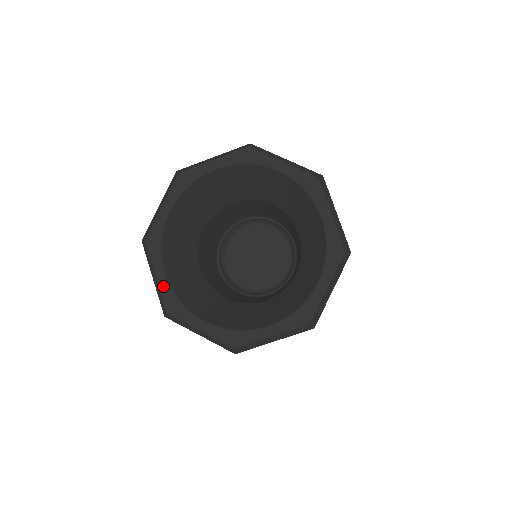
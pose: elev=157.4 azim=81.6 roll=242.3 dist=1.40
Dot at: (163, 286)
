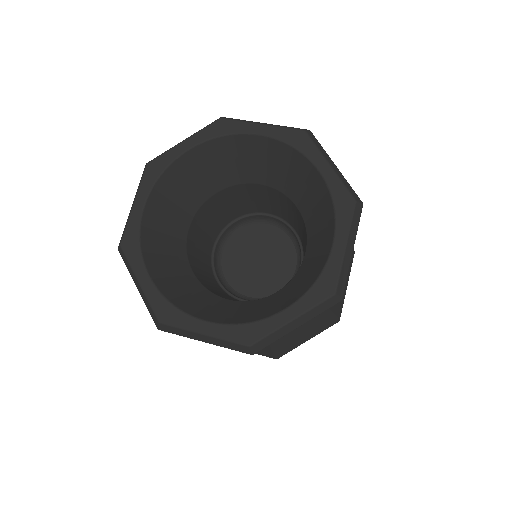
Dot at: (134, 217)
